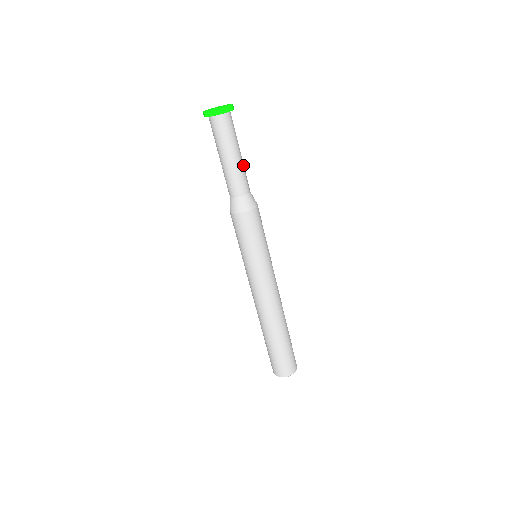
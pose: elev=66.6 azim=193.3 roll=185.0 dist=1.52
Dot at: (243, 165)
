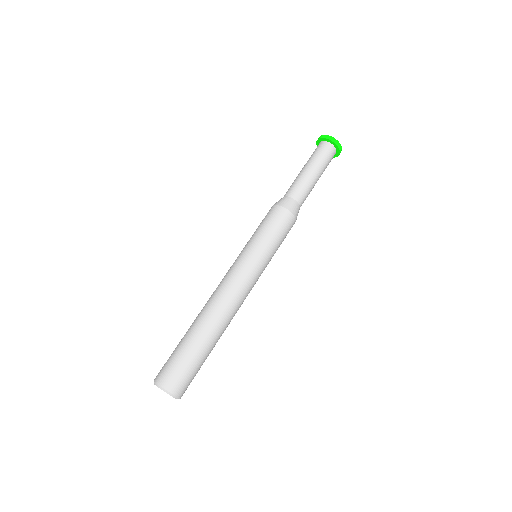
Dot at: (313, 187)
